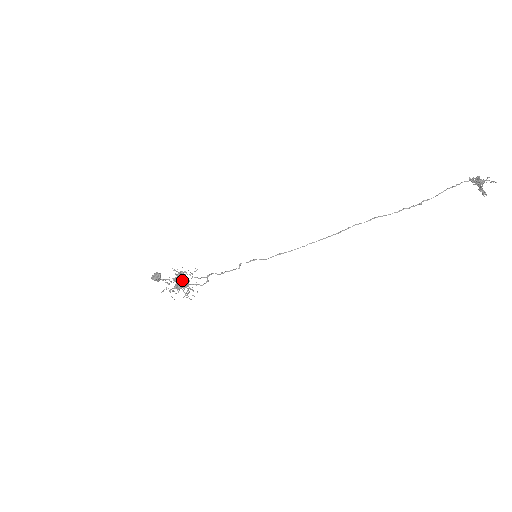
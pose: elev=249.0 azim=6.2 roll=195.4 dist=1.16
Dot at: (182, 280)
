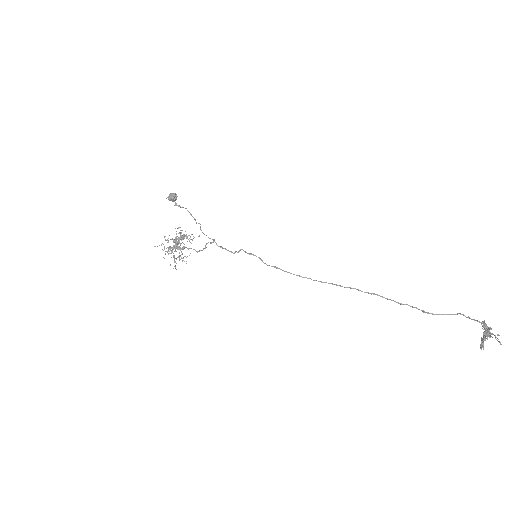
Dot at: occluded
